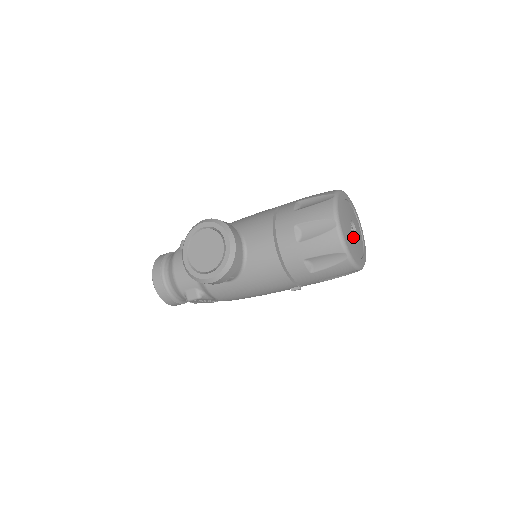
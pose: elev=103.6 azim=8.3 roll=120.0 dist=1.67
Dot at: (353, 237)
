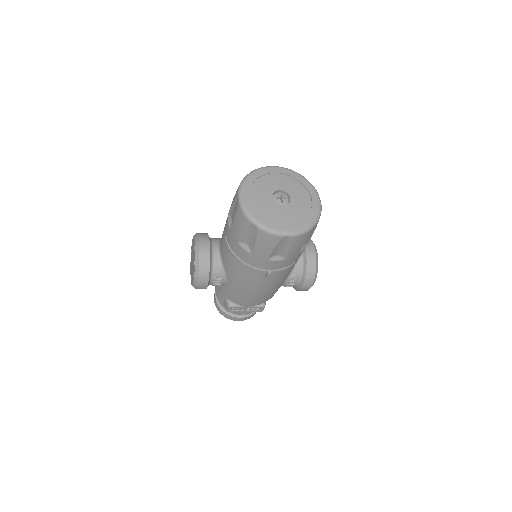
Dot at: (276, 206)
